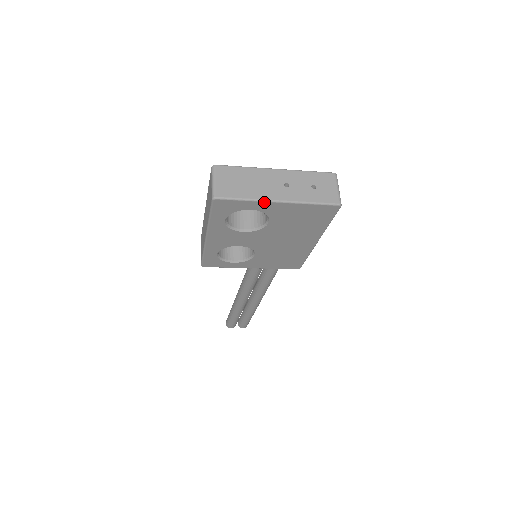
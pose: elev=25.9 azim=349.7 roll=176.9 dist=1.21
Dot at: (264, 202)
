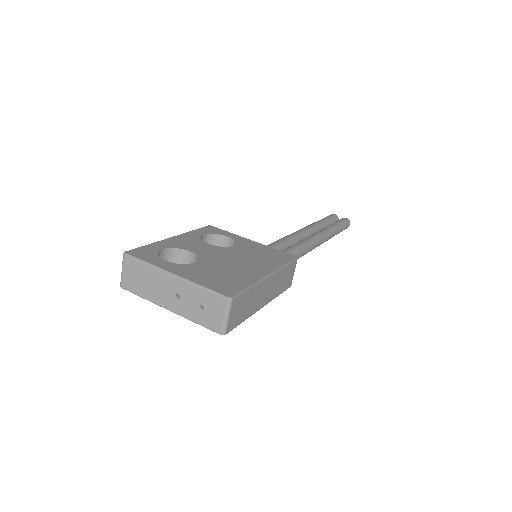
Dot at: (158, 304)
